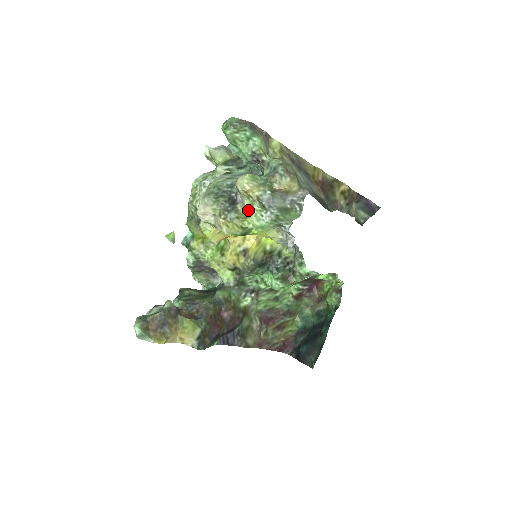
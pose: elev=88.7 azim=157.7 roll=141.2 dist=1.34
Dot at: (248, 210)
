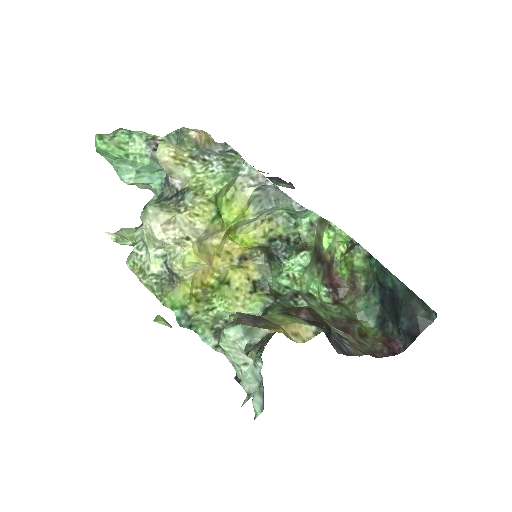
Dot at: (196, 179)
